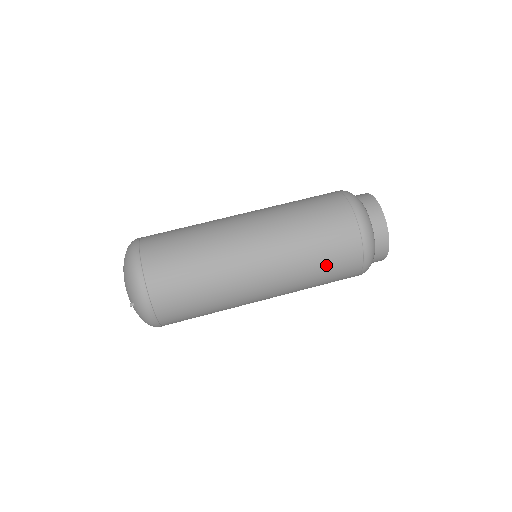
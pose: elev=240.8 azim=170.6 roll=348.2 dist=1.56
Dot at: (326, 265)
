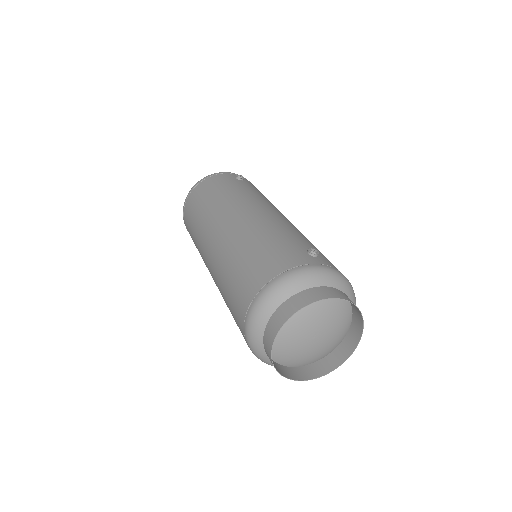
Dot at: occluded
